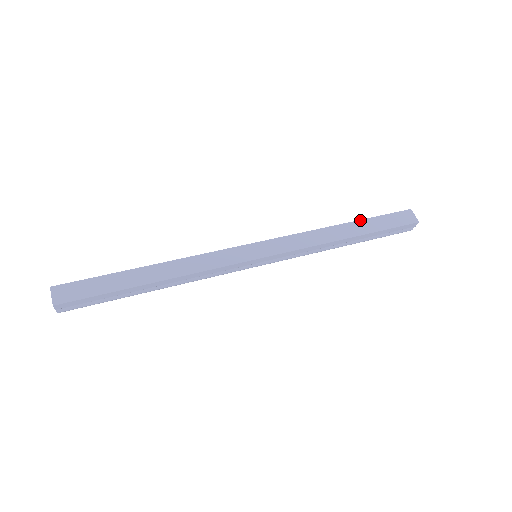
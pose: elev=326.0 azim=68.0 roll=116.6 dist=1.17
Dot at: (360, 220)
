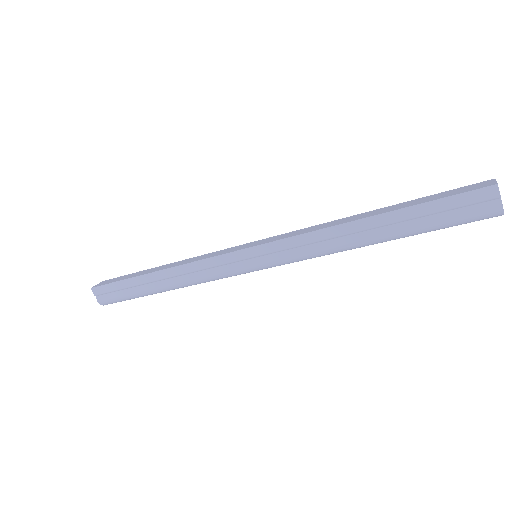
Dot at: (396, 204)
